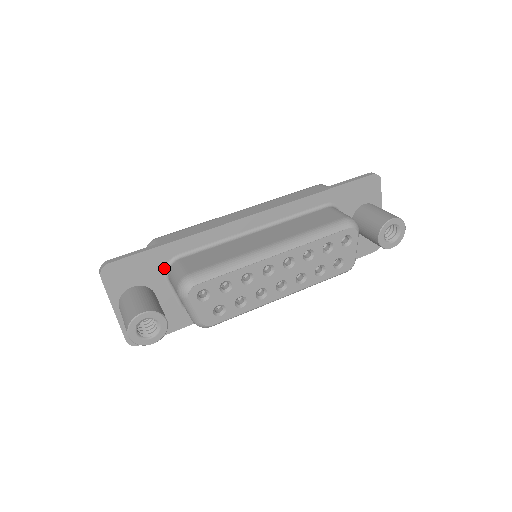
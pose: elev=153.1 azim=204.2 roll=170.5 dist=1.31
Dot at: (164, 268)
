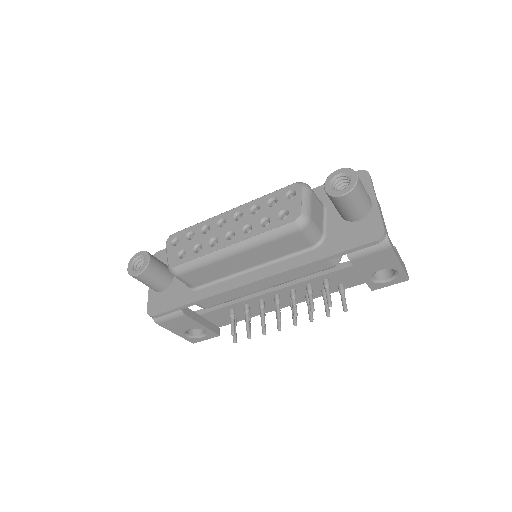
Dot at: occluded
